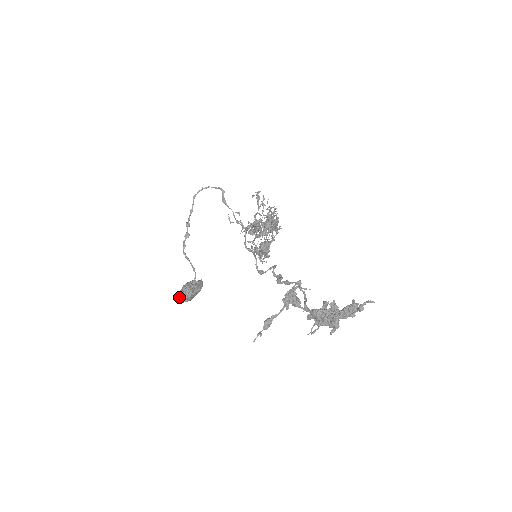
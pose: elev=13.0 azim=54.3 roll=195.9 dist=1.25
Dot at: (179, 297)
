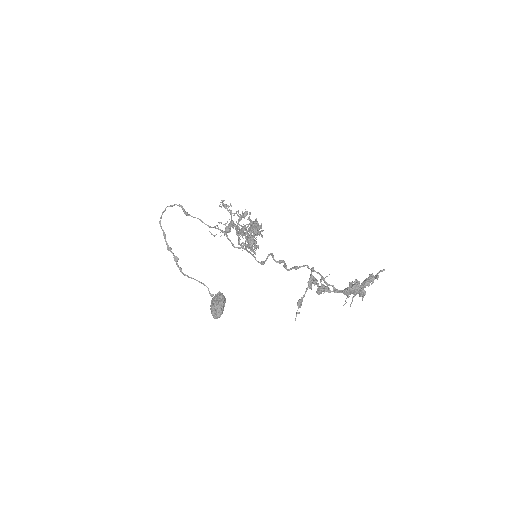
Dot at: (215, 316)
